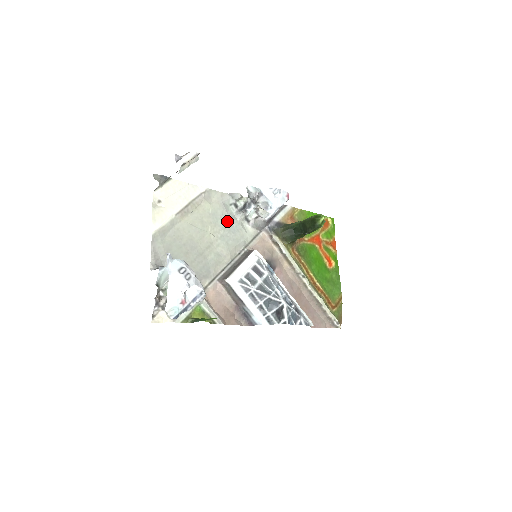
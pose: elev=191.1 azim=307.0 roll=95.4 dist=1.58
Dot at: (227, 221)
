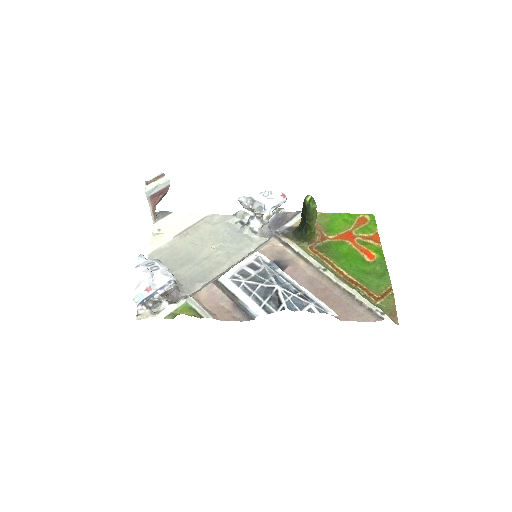
Dot at: (230, 235)
